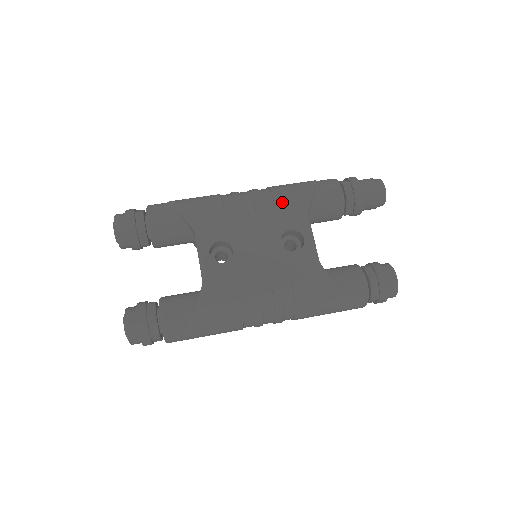
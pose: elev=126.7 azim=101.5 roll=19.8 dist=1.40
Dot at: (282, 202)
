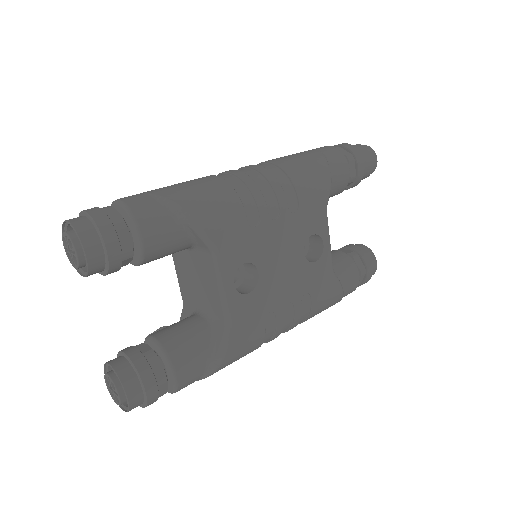
Dot at: (306, 198)
